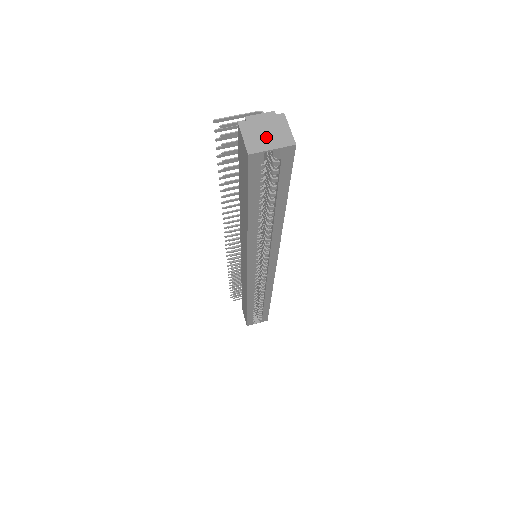
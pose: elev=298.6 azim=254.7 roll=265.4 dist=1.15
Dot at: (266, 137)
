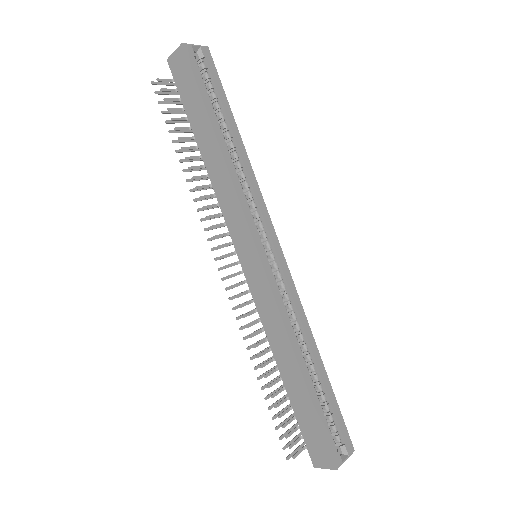
Dot at: occluded
